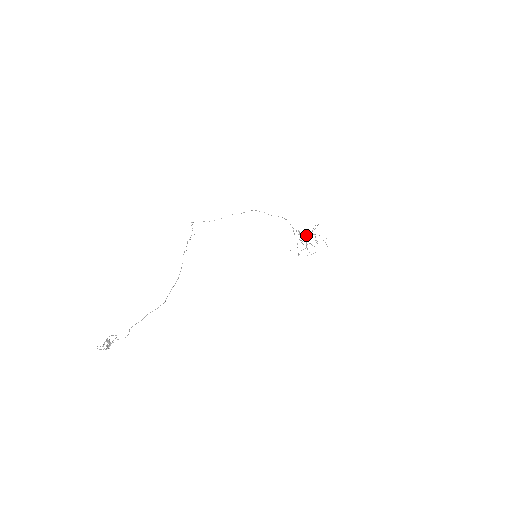
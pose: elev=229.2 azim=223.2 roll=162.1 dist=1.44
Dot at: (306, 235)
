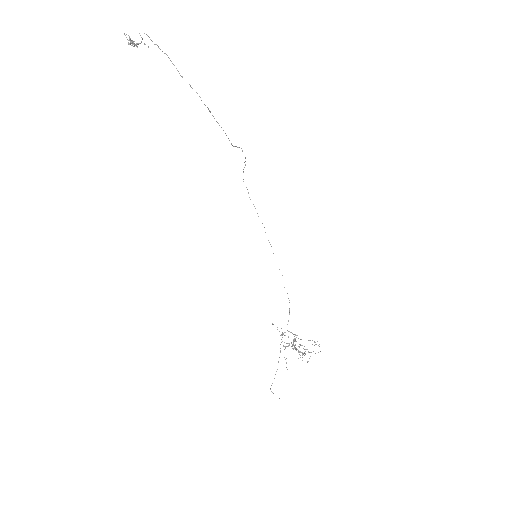
Dot at: (295, 344)
